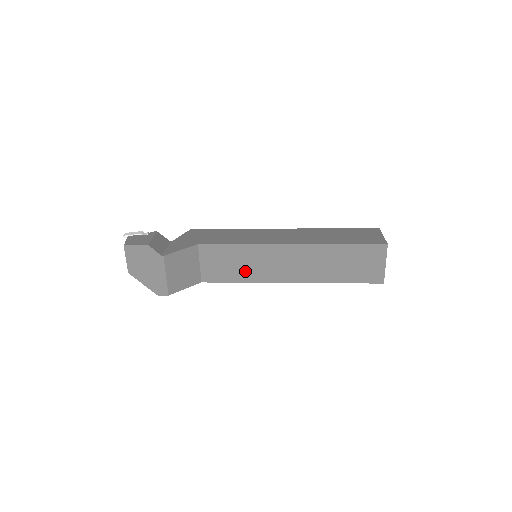
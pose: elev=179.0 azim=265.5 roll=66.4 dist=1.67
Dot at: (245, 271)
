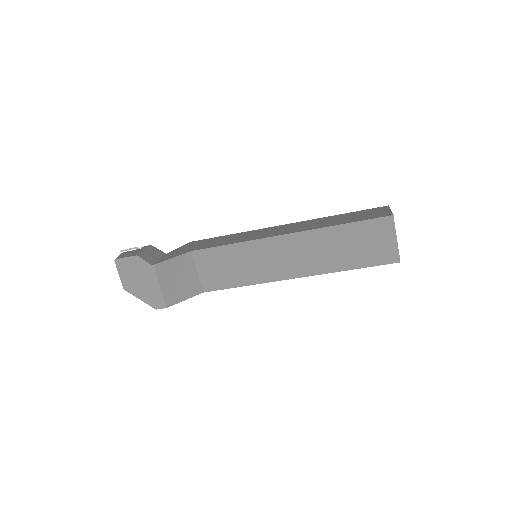
Dot at: (245, 273)
